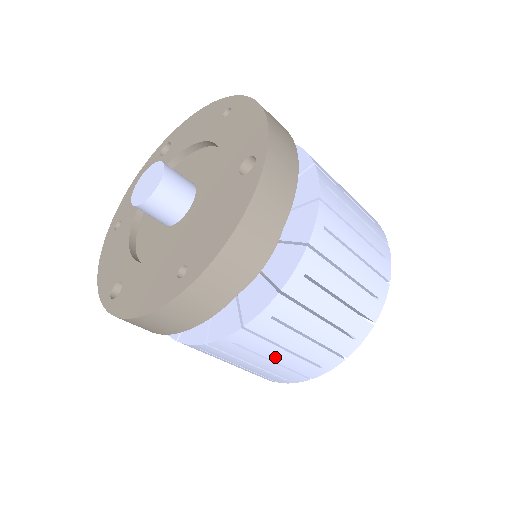
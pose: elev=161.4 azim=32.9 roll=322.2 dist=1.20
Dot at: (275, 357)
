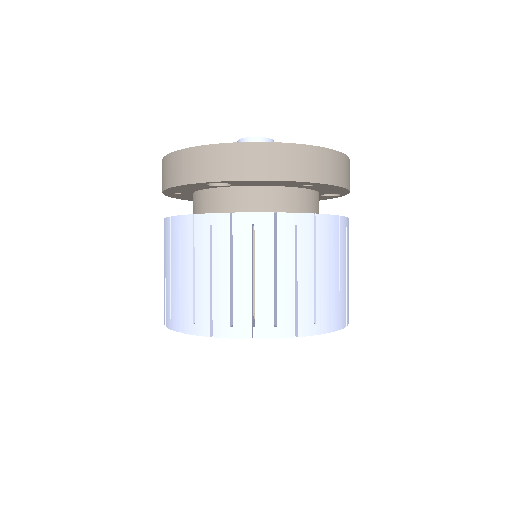
Dot at: (302, 272)
